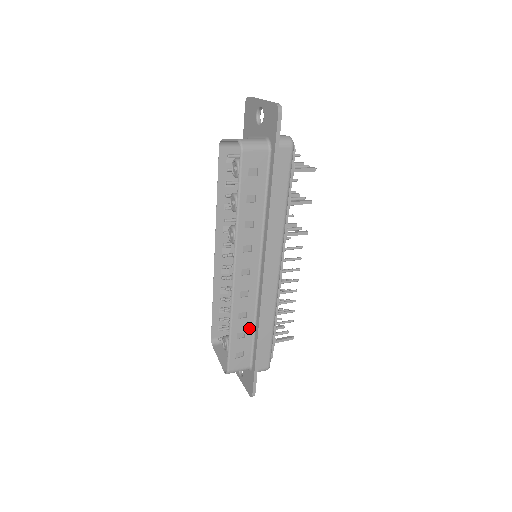
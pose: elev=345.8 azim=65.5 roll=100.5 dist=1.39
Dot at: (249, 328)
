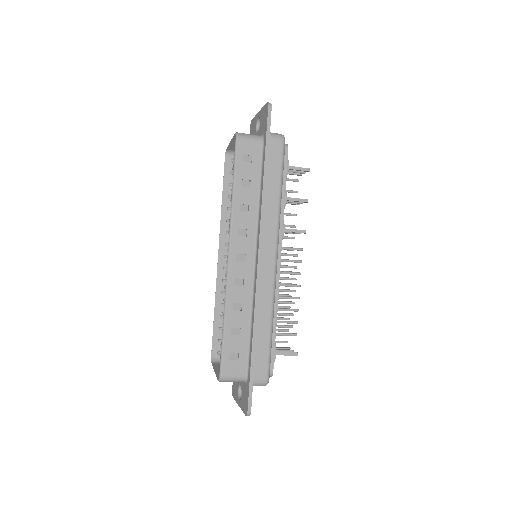
Dot at: (245, 324)
